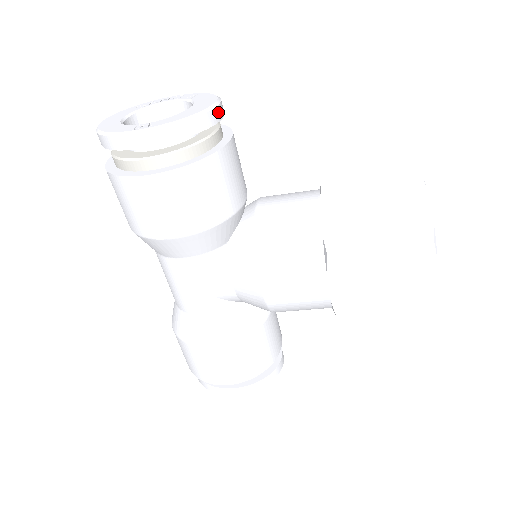
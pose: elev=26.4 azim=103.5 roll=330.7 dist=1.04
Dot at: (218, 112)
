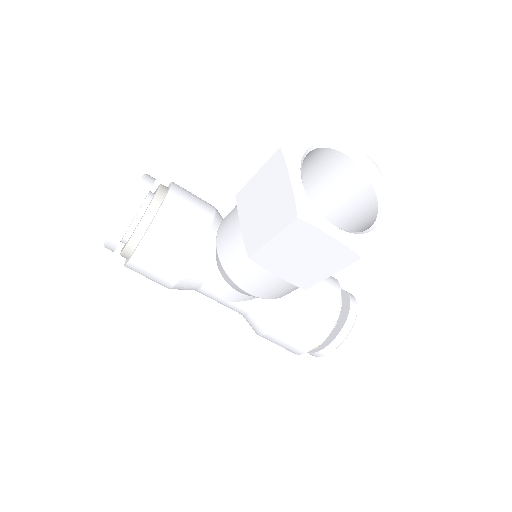
Dot at: (139, 196)
